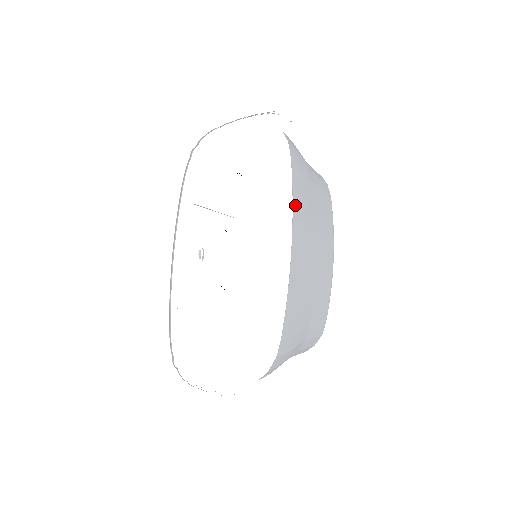
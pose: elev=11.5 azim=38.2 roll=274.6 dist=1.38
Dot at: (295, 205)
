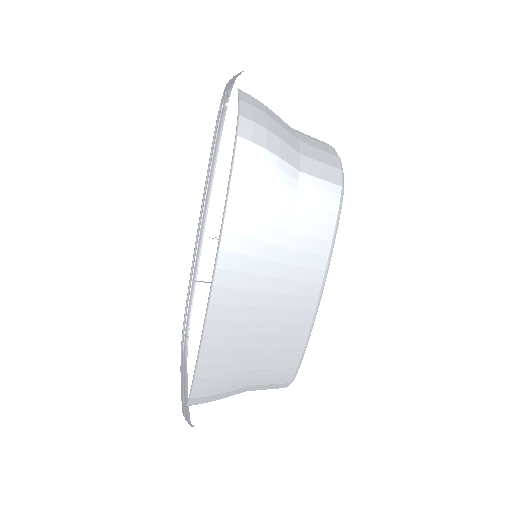
Dot at: (228, 233)
